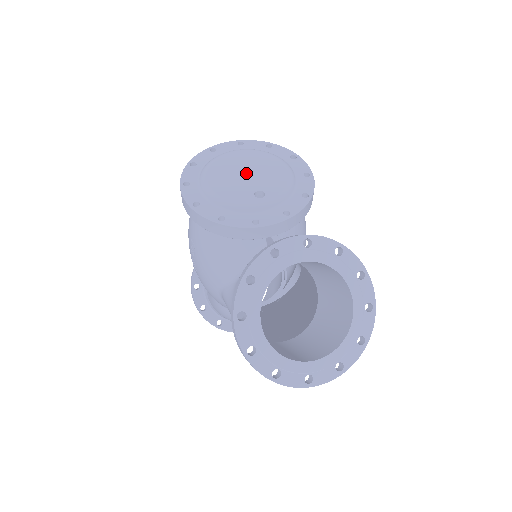
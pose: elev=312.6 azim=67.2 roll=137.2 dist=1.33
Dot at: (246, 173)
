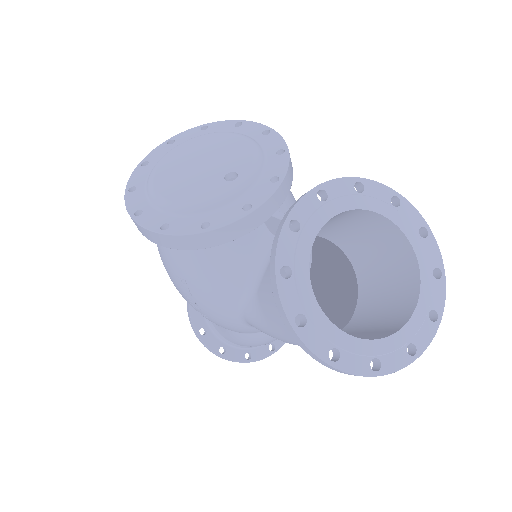
Dot at: (199, 165)
